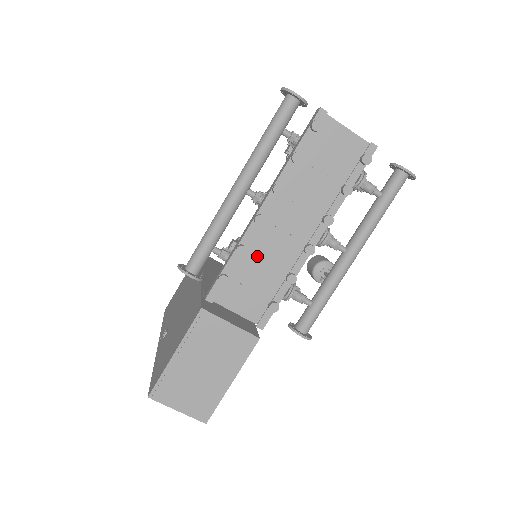
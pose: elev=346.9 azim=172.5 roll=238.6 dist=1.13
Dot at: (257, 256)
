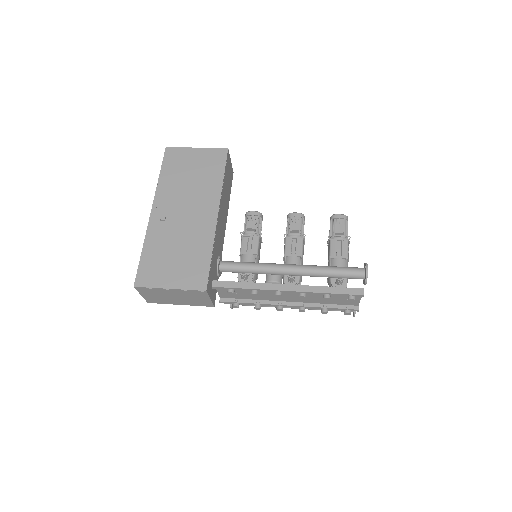
Dot at: occluded
